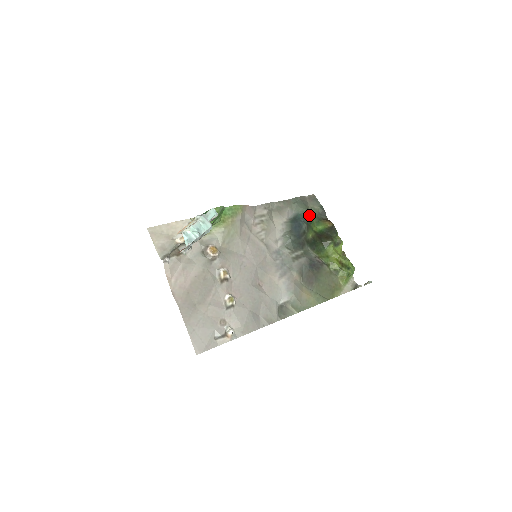
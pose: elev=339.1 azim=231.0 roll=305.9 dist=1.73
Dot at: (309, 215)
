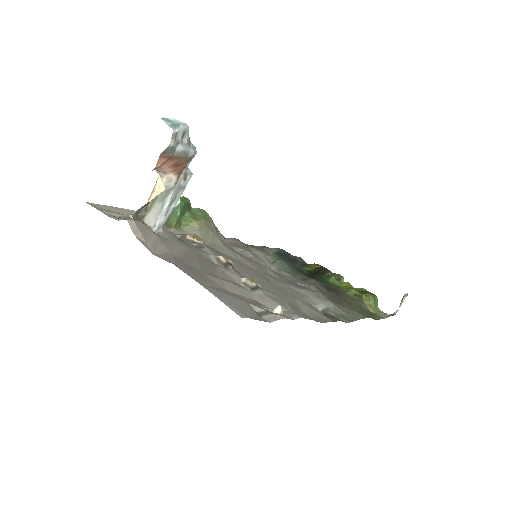
Dot at: occluded
